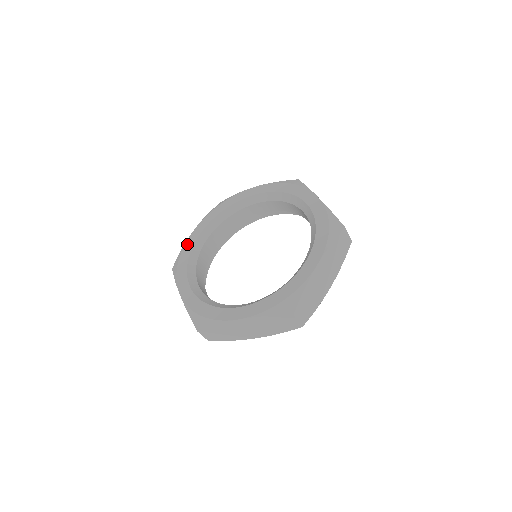
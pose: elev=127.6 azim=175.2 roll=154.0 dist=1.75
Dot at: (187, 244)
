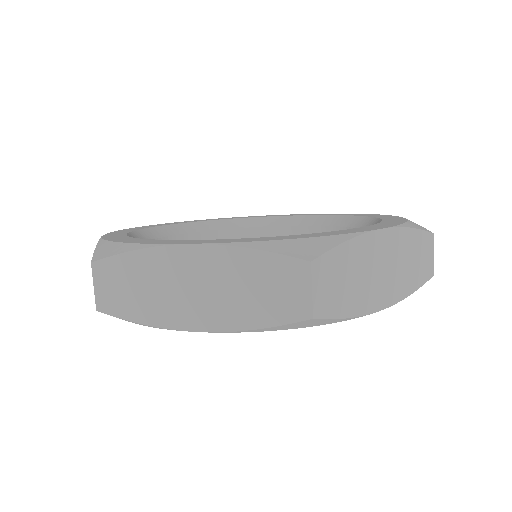
Dot at: (109, 237)
